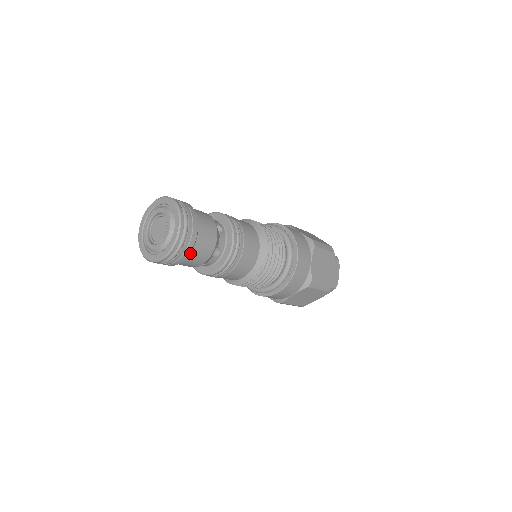
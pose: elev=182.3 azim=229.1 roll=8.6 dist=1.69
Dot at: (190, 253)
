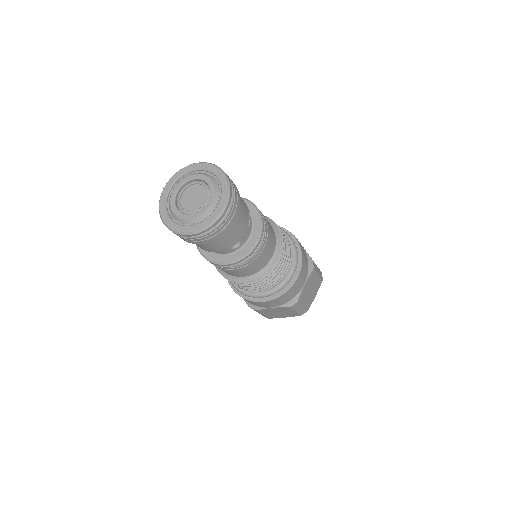
Dot at: occluded
